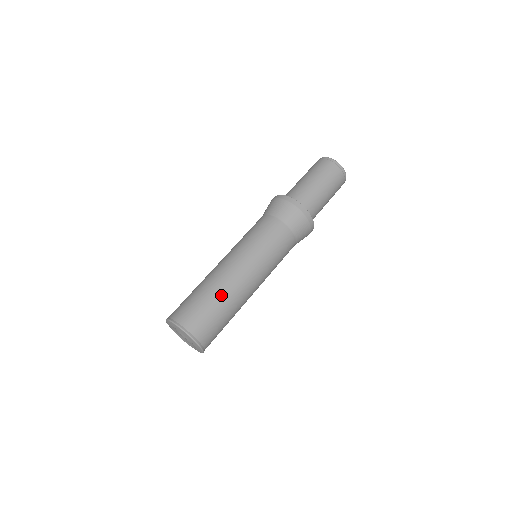
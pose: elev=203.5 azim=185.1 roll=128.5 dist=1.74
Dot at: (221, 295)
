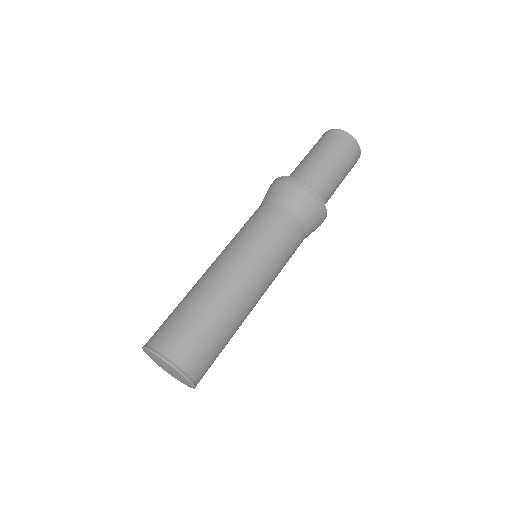
Dot at: (233, 329)
